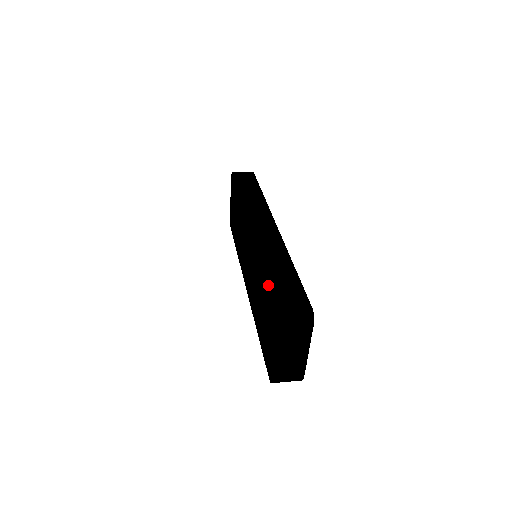
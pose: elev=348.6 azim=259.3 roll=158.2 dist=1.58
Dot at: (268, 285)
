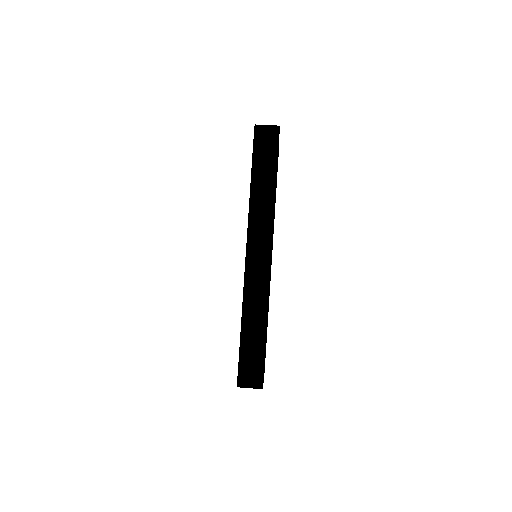
Dot at: occluded
